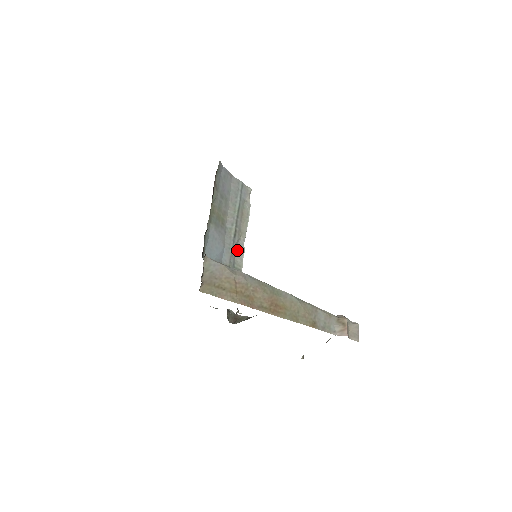
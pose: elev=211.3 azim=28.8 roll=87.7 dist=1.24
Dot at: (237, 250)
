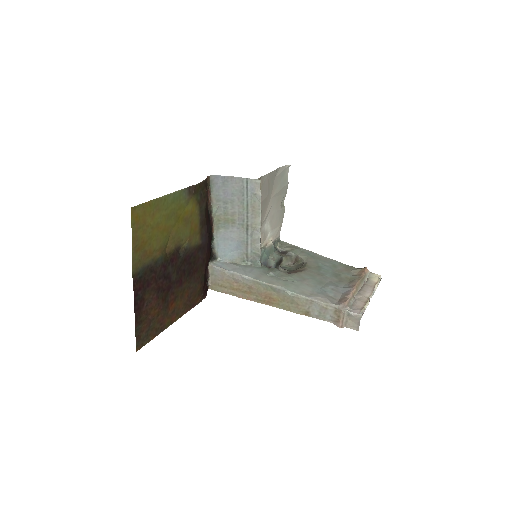
Dot at: (254, 239)
